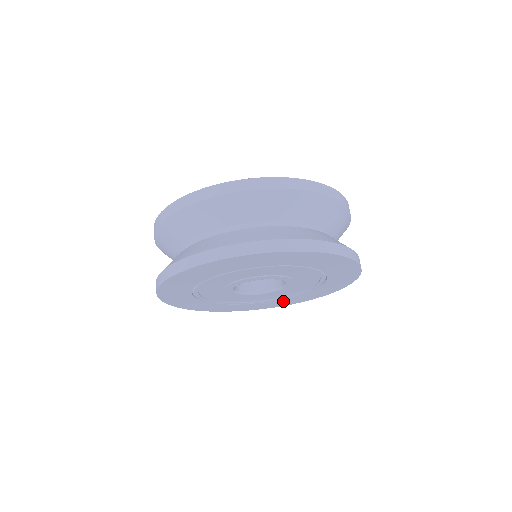
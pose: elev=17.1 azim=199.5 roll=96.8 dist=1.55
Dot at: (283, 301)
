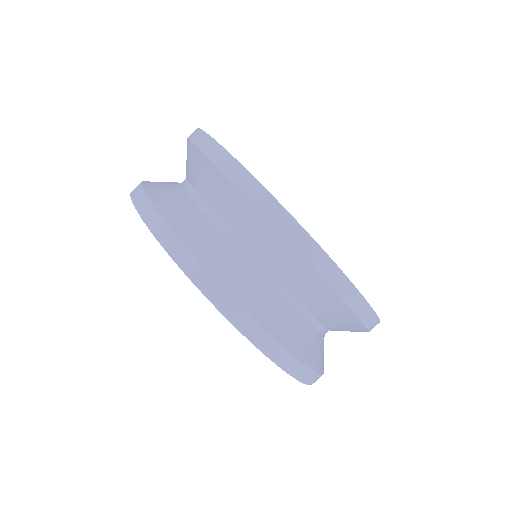
Dot at: occluded
